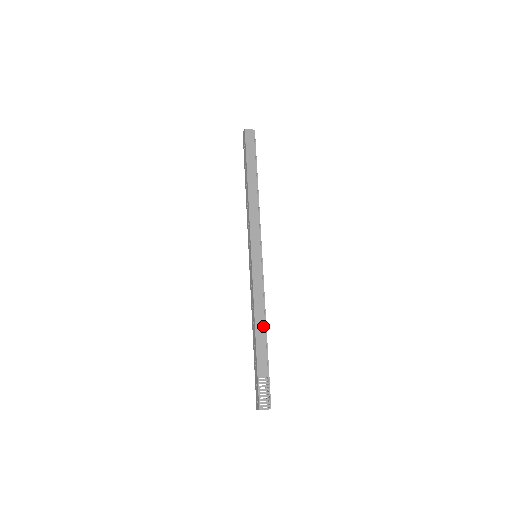
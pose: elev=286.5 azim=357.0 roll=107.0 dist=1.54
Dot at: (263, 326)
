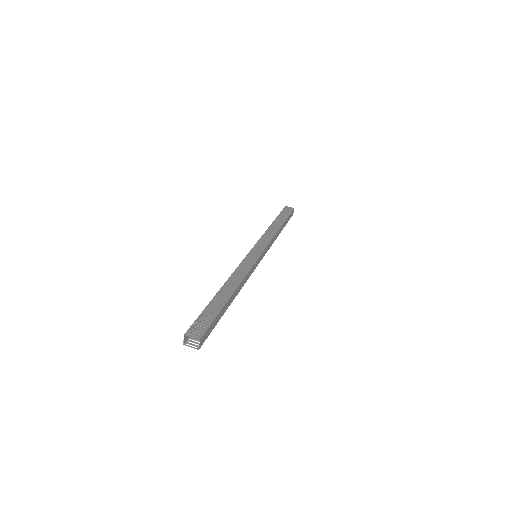
Dot at: (233, 286)
